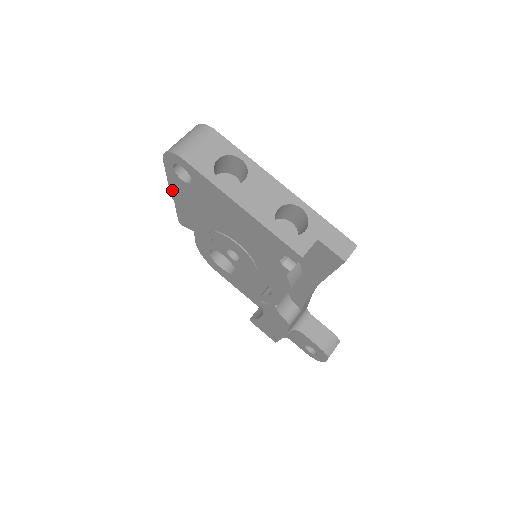
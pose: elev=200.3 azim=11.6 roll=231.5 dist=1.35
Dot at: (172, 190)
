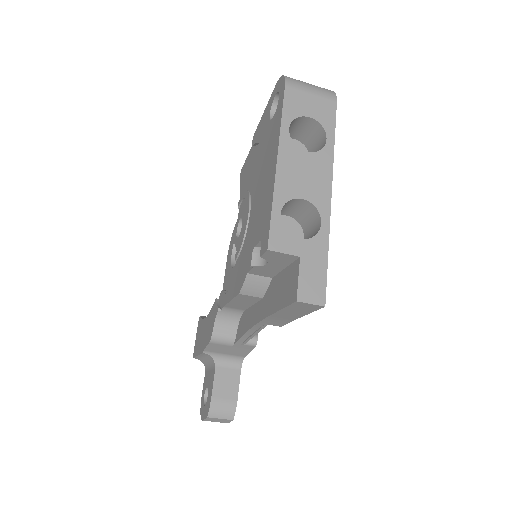
Dot at: (259, 126)
